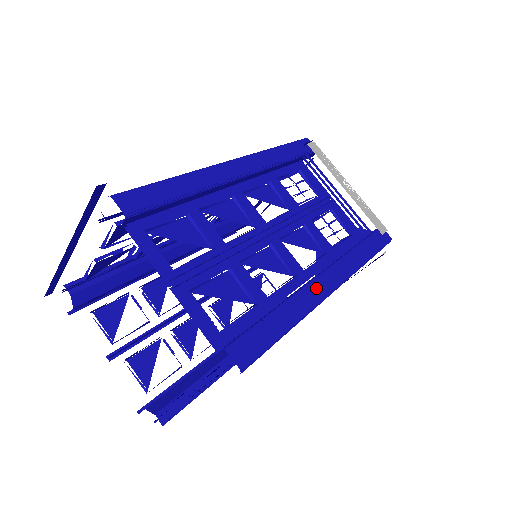
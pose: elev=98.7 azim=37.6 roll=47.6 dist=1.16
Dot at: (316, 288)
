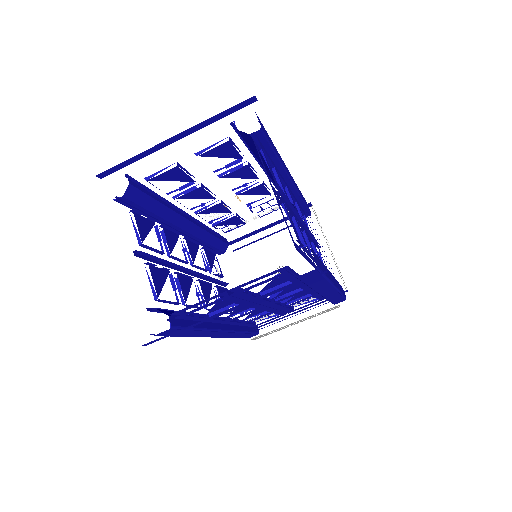
Dot at: (330, 275)
